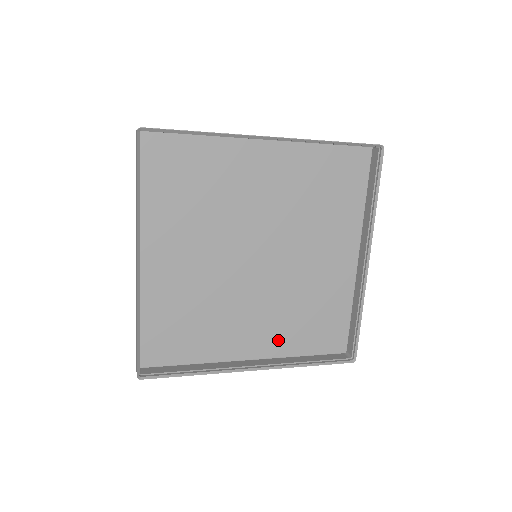
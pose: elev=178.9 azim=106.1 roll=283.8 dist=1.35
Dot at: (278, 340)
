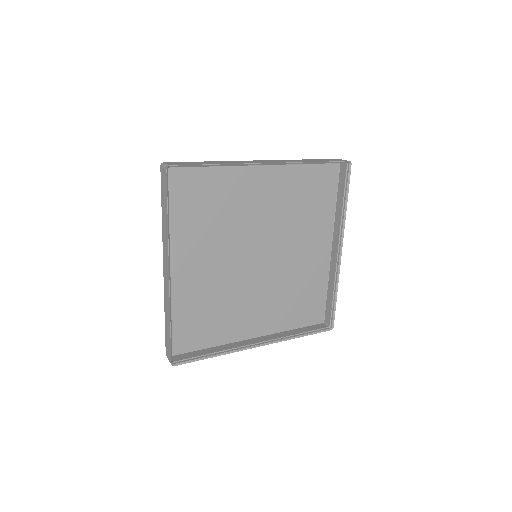
Dot at: (274, 320)
